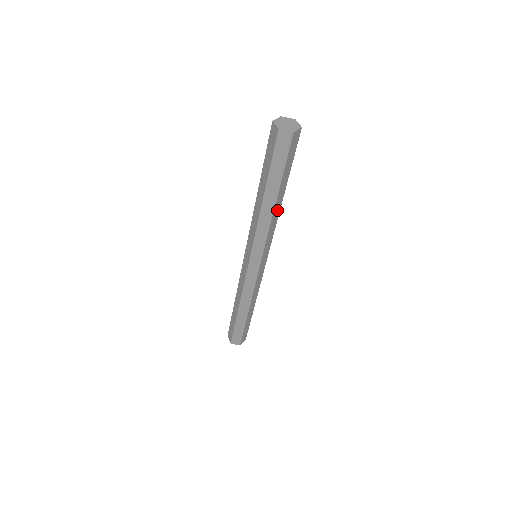
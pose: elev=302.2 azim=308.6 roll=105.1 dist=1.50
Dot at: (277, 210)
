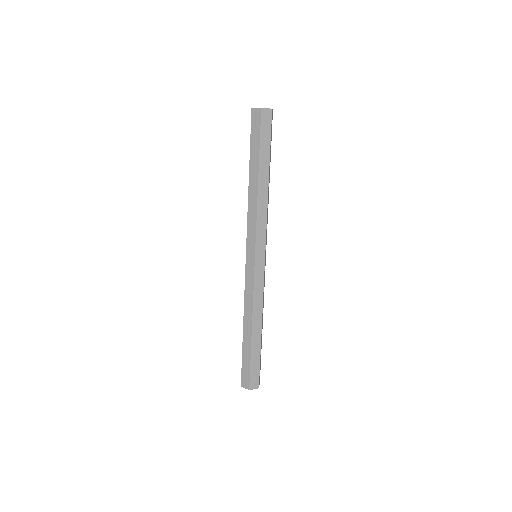
Dot at: (268, 193)
